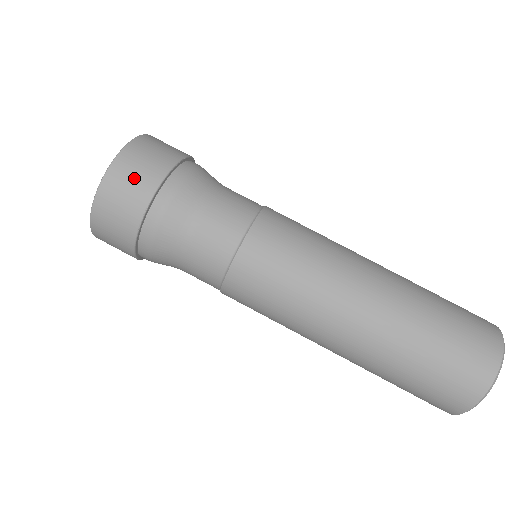
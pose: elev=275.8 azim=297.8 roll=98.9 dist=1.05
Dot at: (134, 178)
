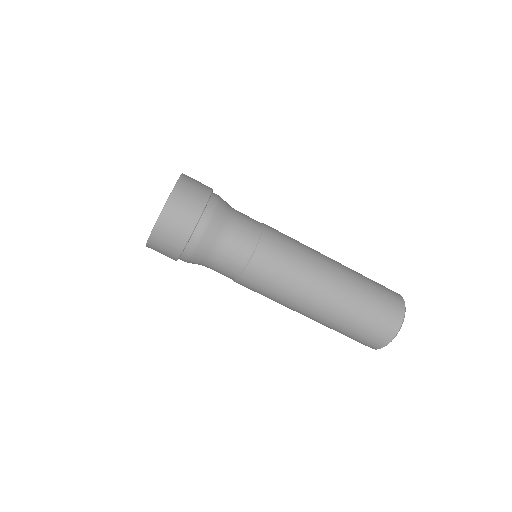
Dot at: (193, 193)
